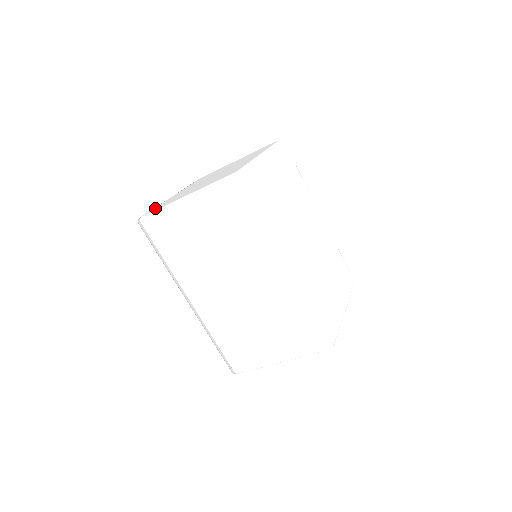
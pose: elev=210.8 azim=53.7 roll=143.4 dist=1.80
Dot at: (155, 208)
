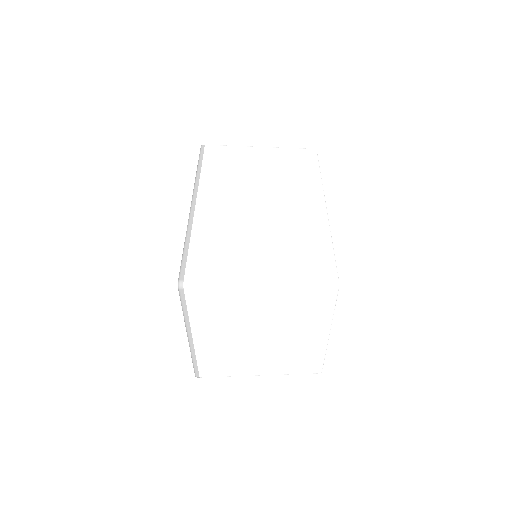
Dot at: (206, 369)
